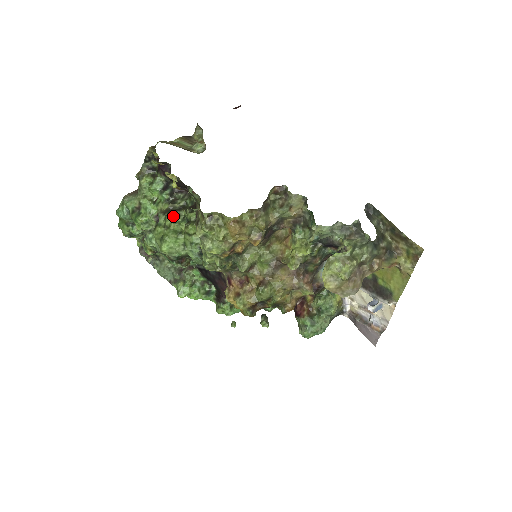
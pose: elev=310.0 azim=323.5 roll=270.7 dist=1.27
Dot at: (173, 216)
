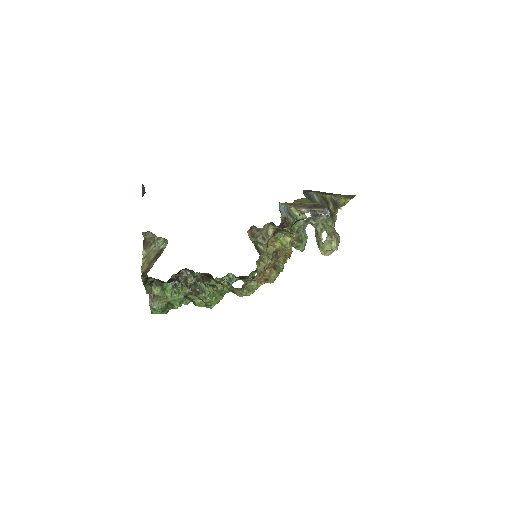
Dot at: (200, 292)
